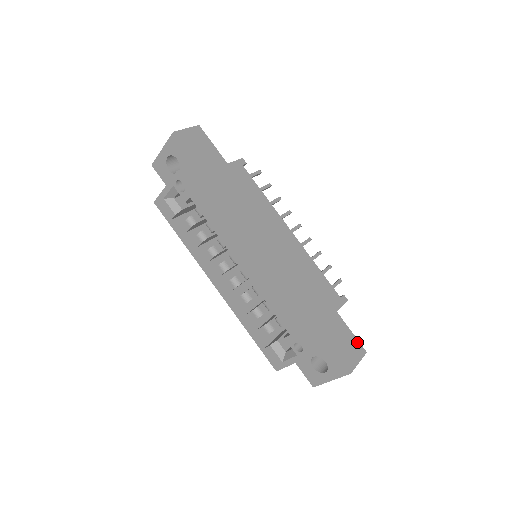
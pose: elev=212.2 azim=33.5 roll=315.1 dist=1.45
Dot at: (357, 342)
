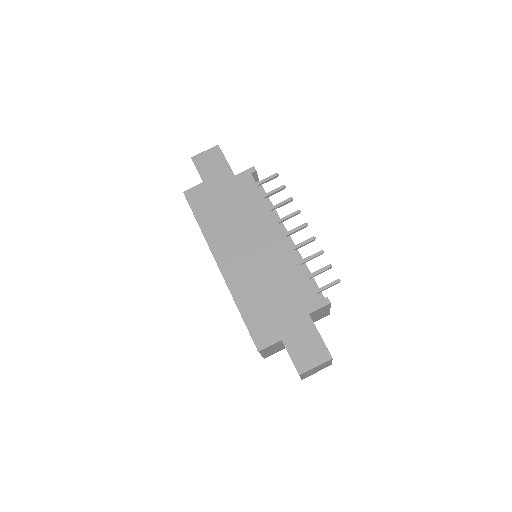
Dot at: (323, 346)
